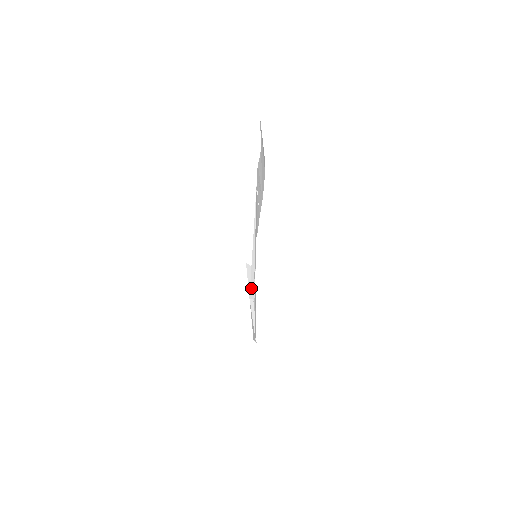
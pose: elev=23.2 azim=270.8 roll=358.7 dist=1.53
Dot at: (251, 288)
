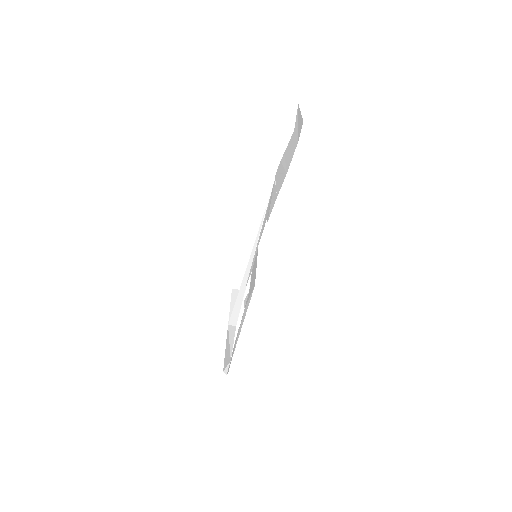
Dot at: (234, 310)
